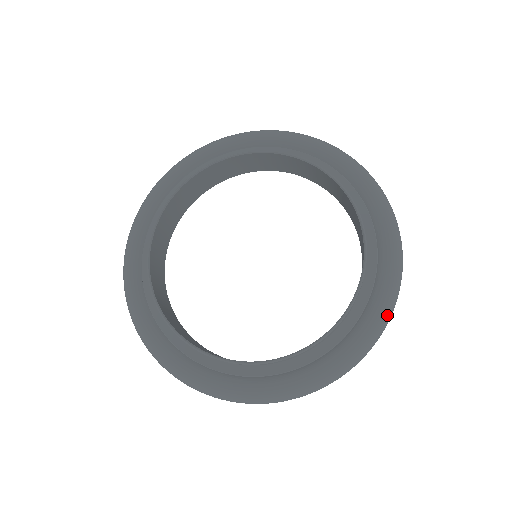
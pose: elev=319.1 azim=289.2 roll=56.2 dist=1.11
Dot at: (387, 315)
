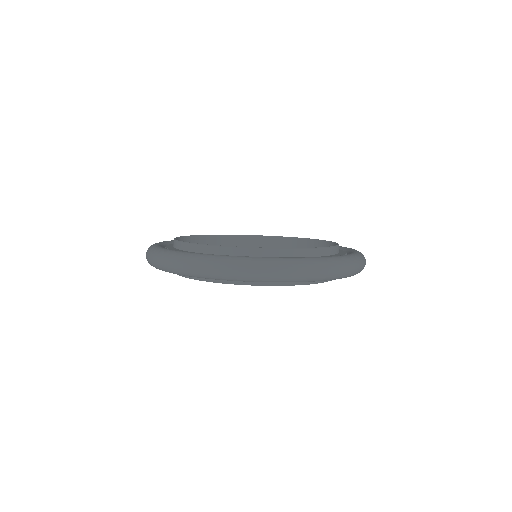
Dot at: (363, 256)
